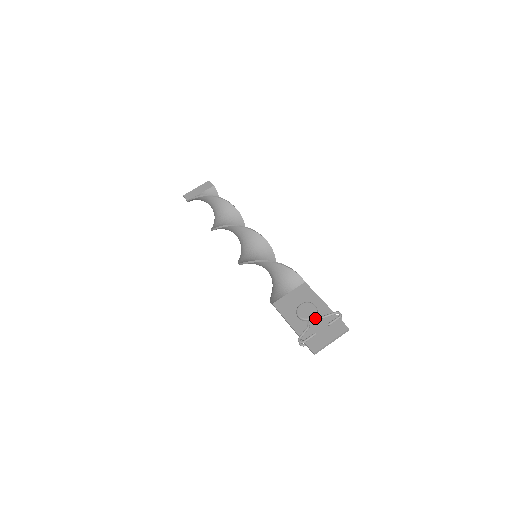
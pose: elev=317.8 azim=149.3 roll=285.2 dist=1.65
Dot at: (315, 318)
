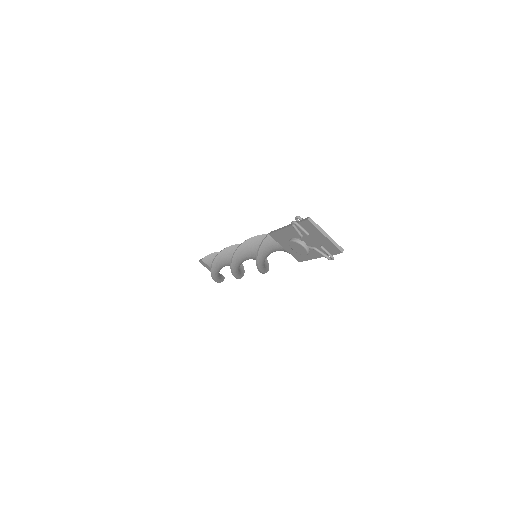
Dot at: occluded
